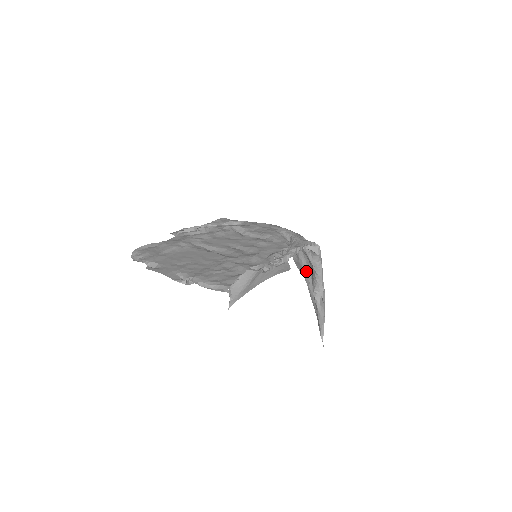
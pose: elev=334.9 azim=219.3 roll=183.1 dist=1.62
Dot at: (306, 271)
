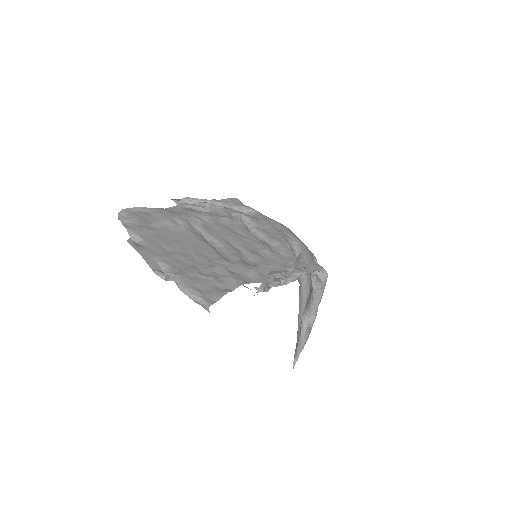
Dot at: (304, 288)
